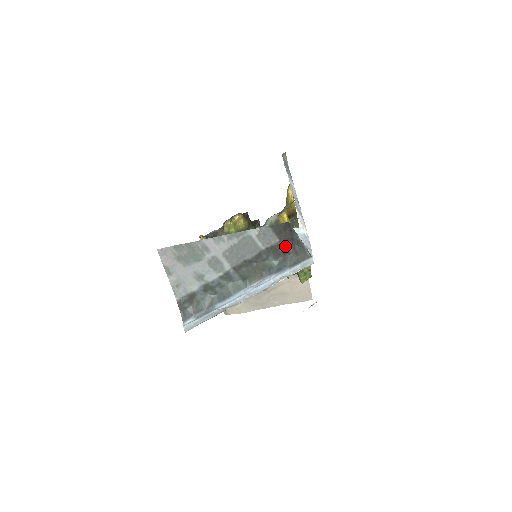
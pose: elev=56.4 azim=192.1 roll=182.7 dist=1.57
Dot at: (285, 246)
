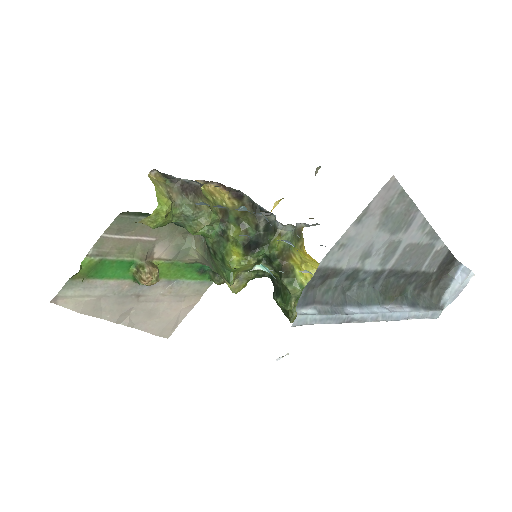
Dot at: (430, 281)
